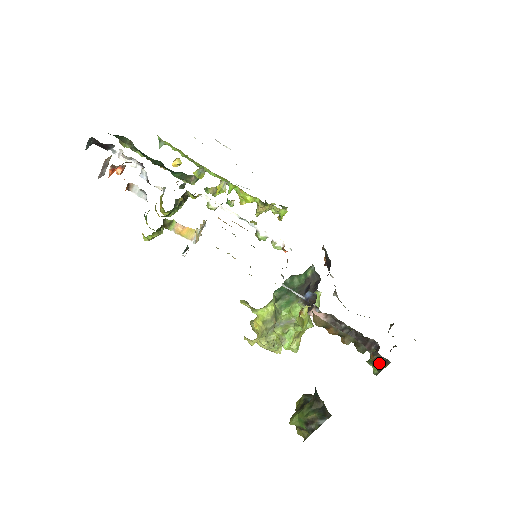
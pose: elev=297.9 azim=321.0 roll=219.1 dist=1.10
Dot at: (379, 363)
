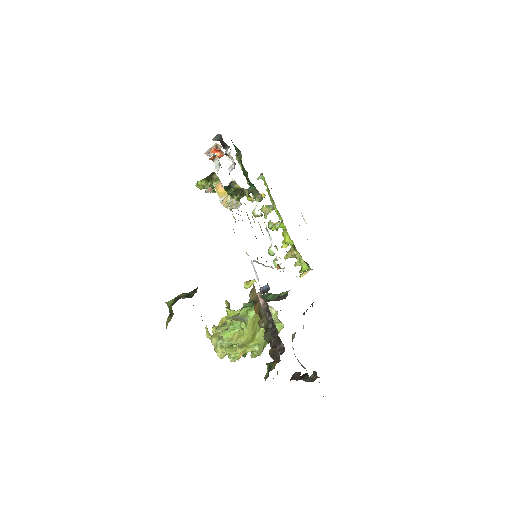
Dot at: (273, 363)
